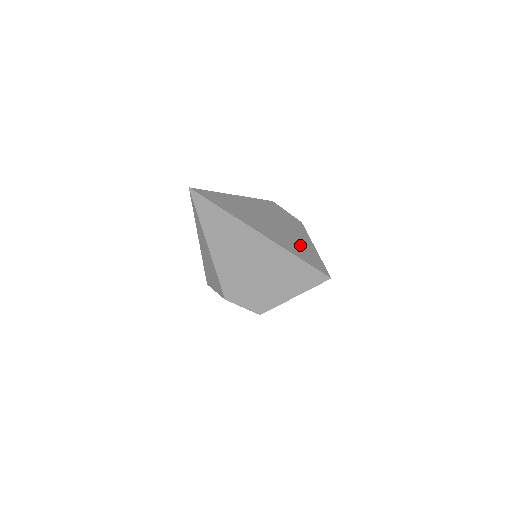
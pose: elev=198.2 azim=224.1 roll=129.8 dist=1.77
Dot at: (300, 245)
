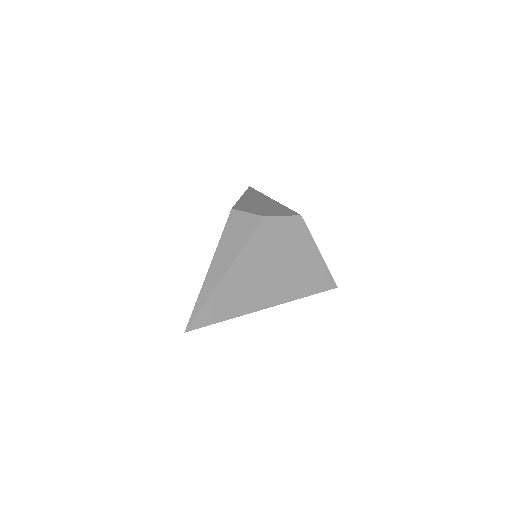
Dot at: (304, 271)
